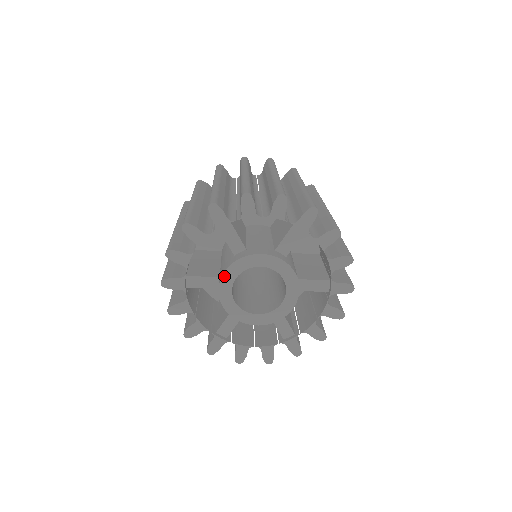
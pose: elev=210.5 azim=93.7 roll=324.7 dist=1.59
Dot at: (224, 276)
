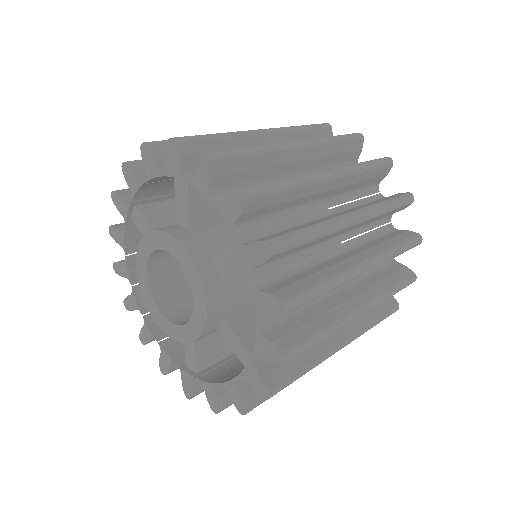
Dot at: (139, 277)
